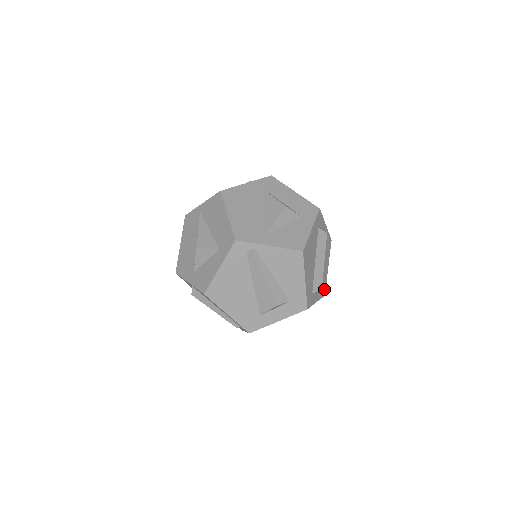
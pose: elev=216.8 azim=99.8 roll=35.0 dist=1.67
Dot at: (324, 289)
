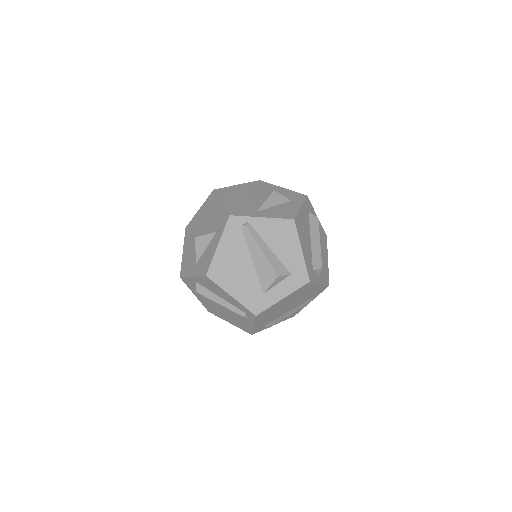
Dot at: (327, 278)
